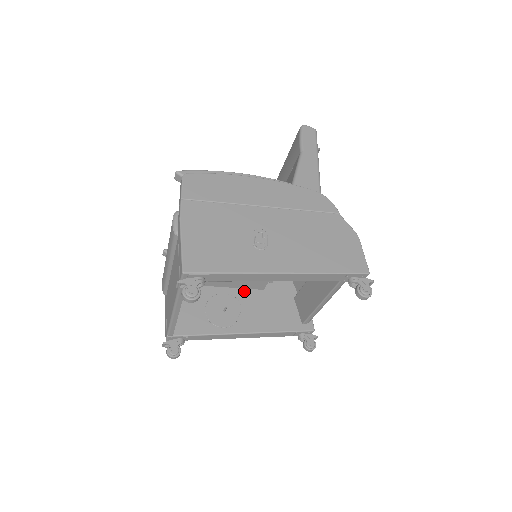
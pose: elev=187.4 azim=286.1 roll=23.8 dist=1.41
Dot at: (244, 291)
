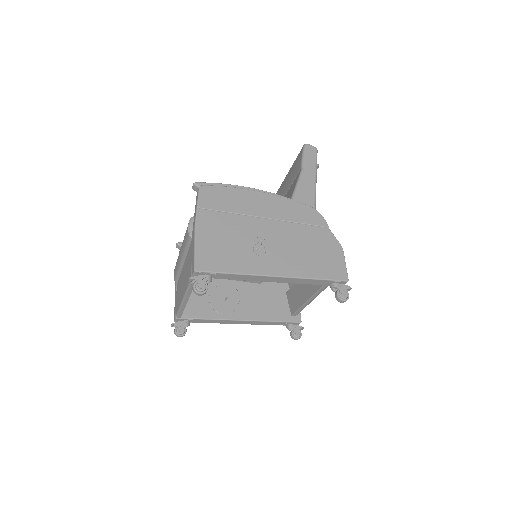
Dot at: (244, 284)
